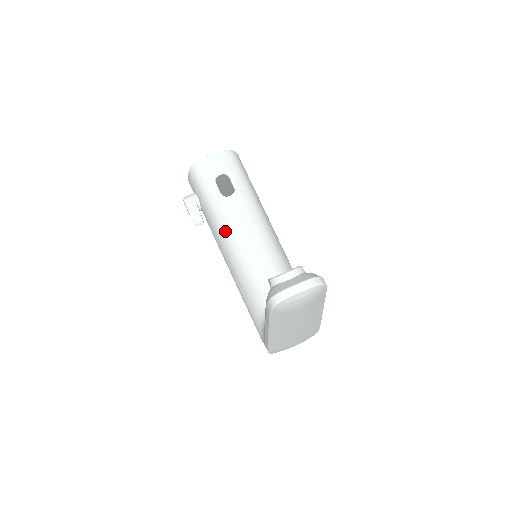
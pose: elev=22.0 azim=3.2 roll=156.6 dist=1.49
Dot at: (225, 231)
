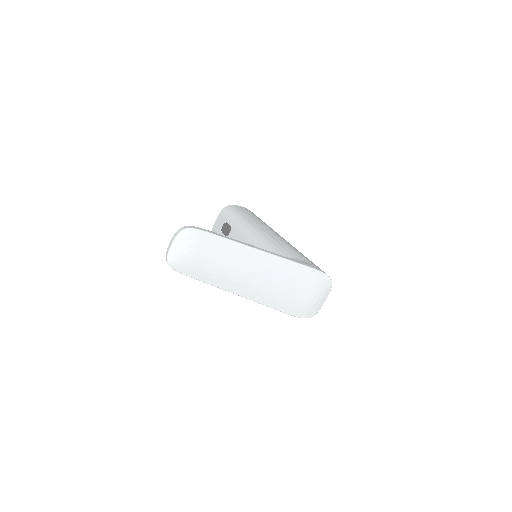
Dot at: occluded
